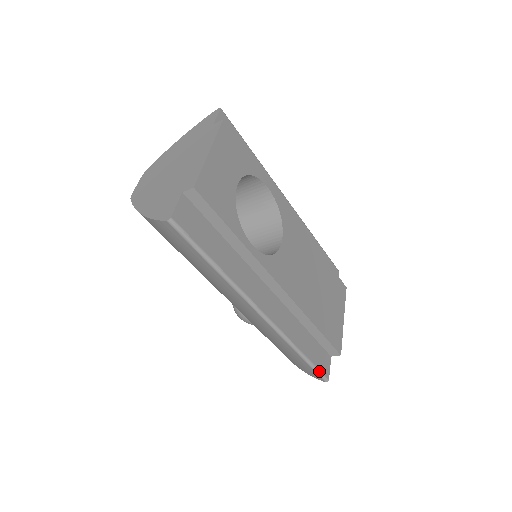
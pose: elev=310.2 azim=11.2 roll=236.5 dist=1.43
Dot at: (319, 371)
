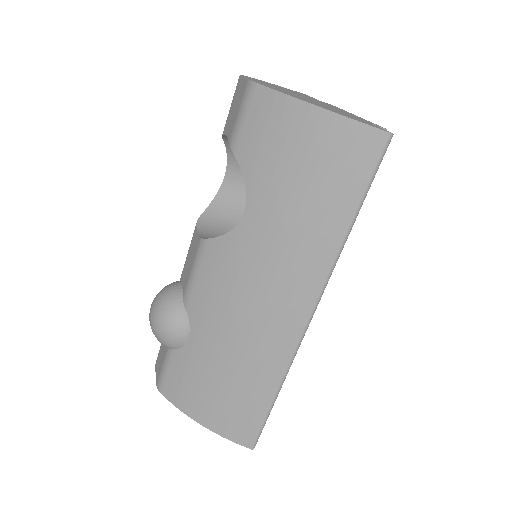
Dot at: occluded
